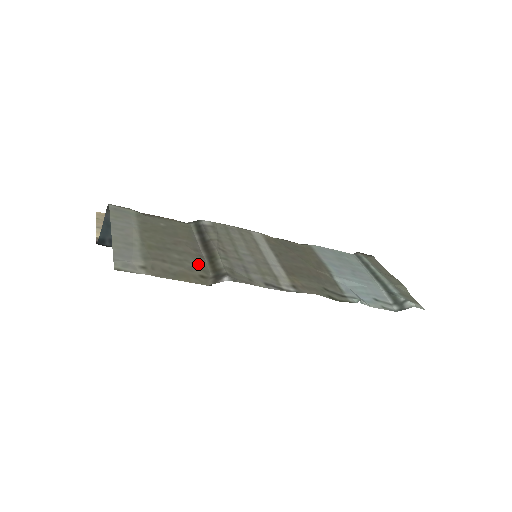
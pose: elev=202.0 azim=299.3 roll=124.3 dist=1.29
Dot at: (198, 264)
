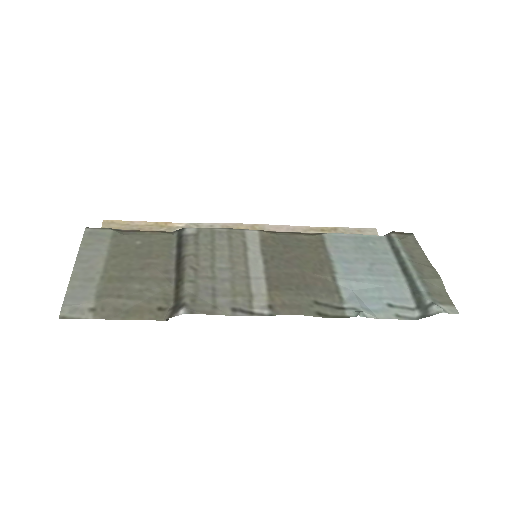
Dot at: (161, 292)
